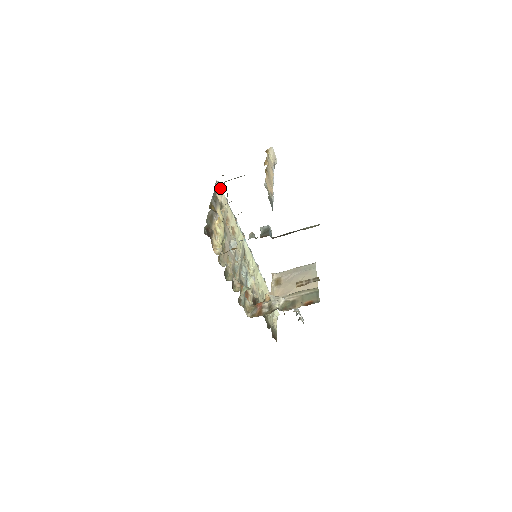
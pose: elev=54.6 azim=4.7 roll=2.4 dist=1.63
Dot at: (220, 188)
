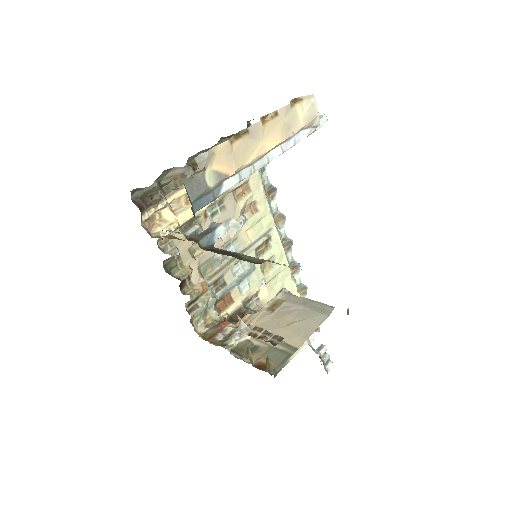
Dot at: occluded
